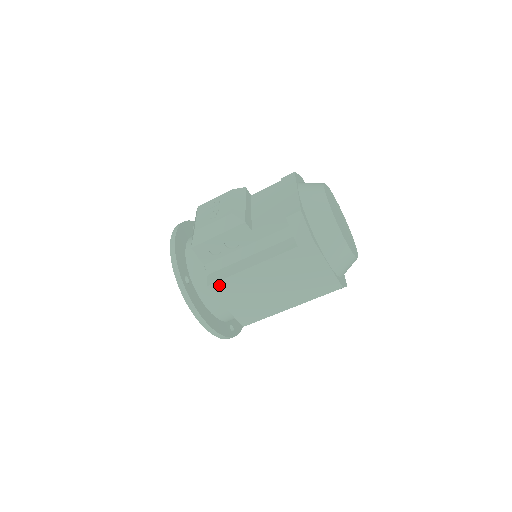
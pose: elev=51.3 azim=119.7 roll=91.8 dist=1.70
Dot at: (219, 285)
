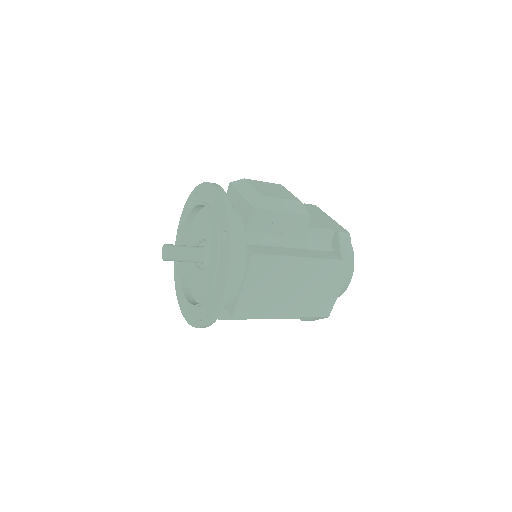
Dot at: (263, 259)
